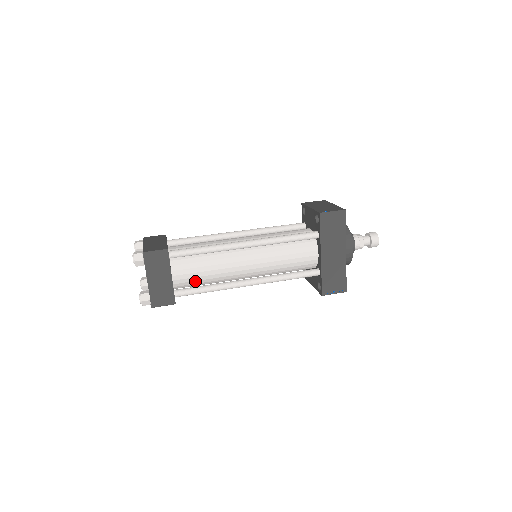
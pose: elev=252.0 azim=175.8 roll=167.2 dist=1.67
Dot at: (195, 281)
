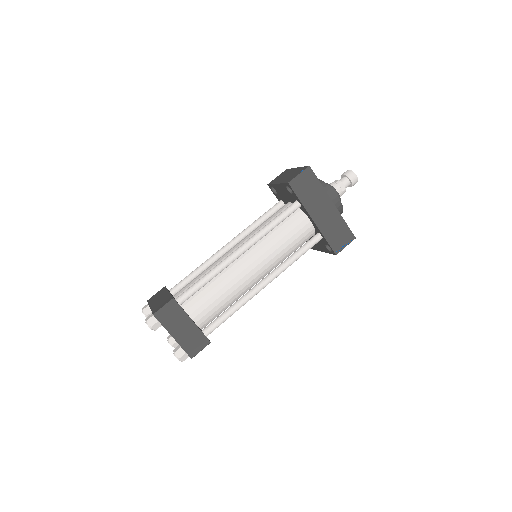
Dot at: (215, 311)
